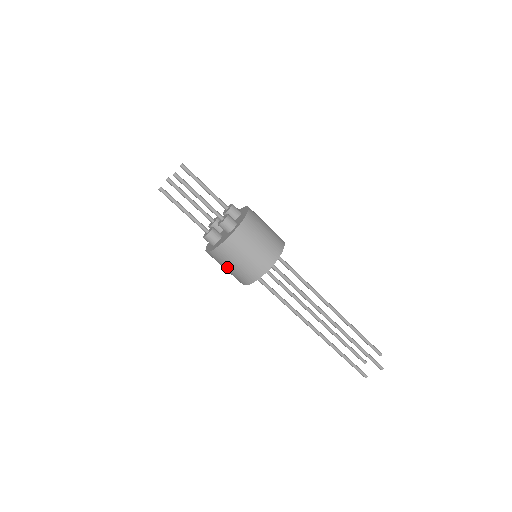
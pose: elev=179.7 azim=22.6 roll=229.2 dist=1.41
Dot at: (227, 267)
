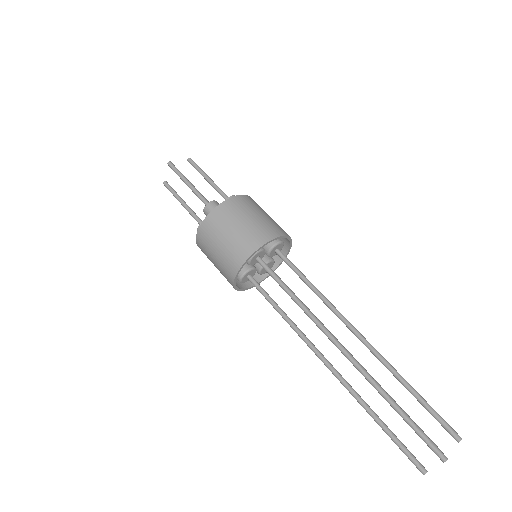
Dot at: occluded
